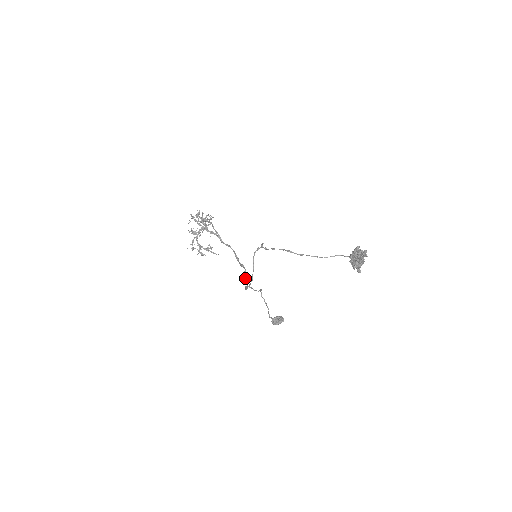
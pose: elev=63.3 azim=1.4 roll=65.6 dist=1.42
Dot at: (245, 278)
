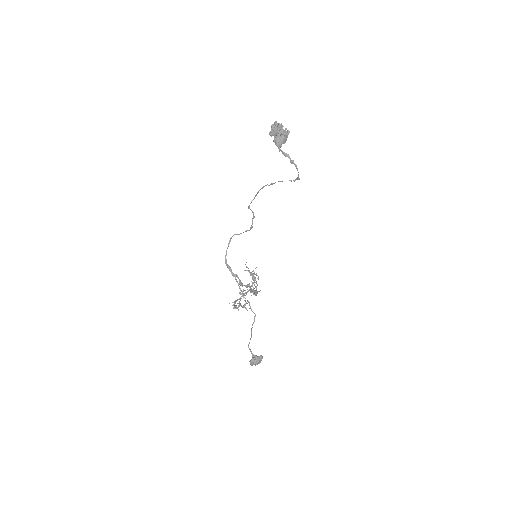
Dot at: (241, 285)
